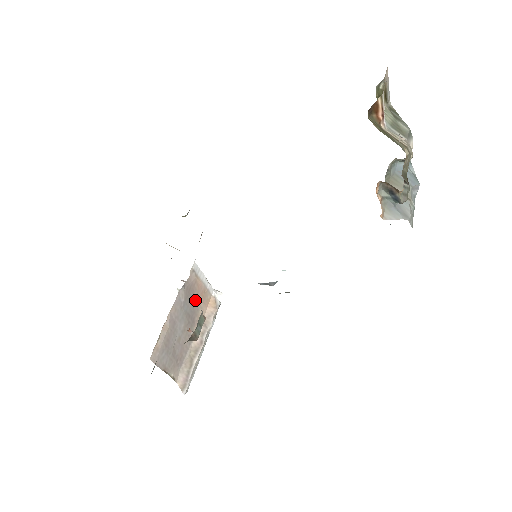
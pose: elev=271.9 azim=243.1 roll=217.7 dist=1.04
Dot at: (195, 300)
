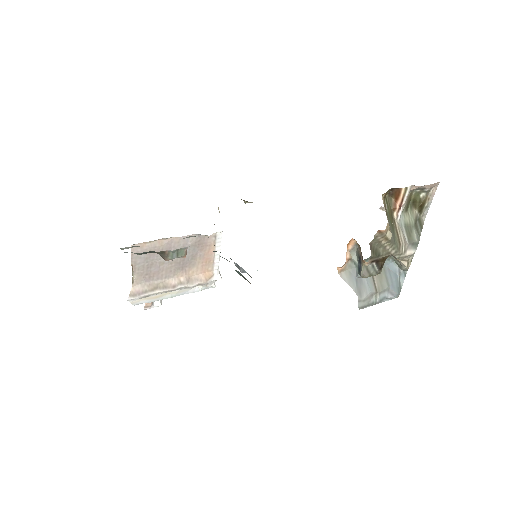
Dot at: (198, 256)
